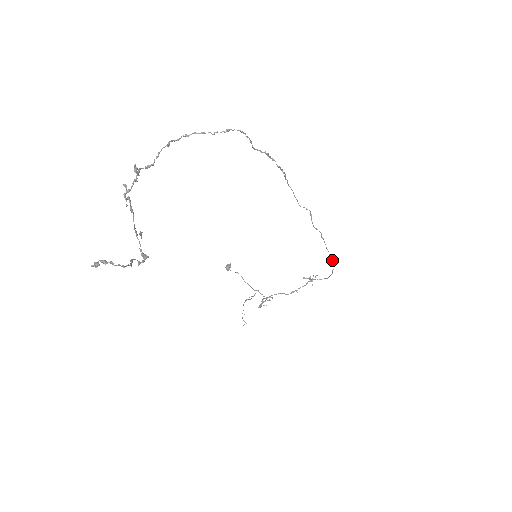
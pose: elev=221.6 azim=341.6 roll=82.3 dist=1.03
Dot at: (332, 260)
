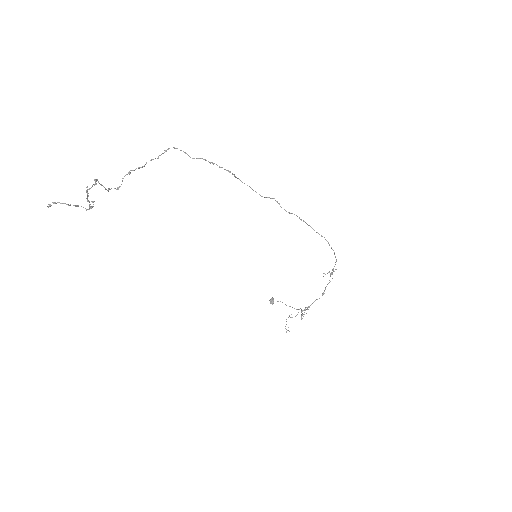
Dot at: (325, 239)
